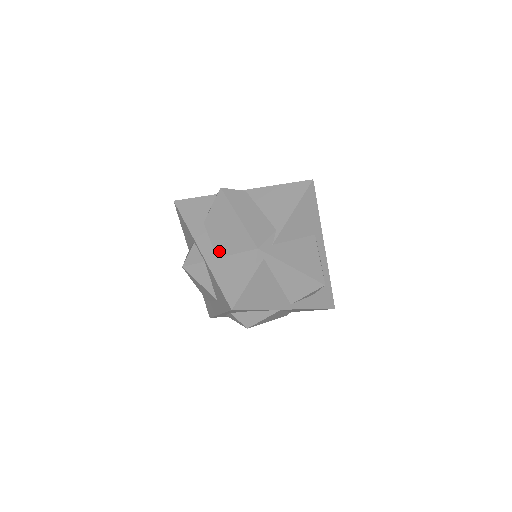
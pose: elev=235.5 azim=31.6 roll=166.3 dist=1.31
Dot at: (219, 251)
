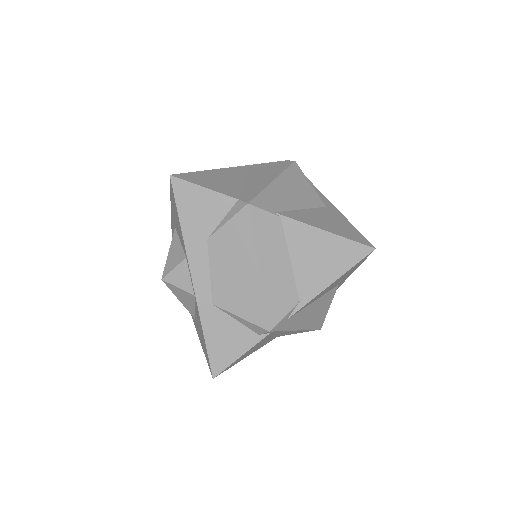
Dot at: (218, 297)
